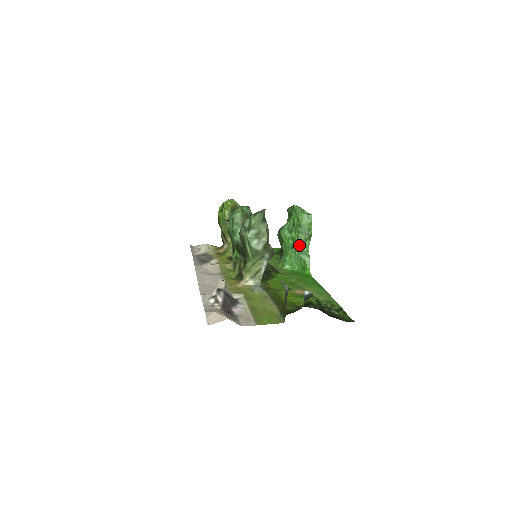
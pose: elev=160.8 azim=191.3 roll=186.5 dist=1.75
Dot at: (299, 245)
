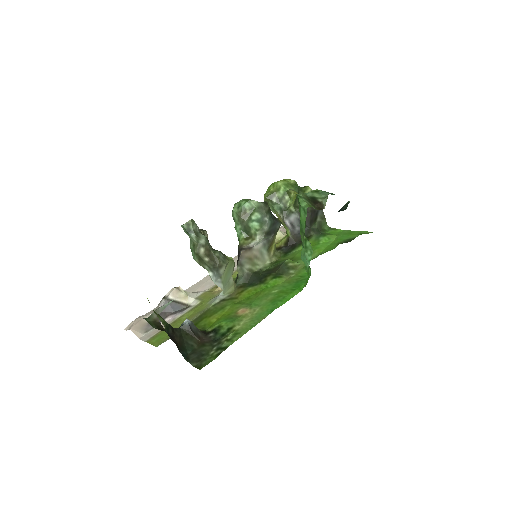
Dot at: (303, 245)
